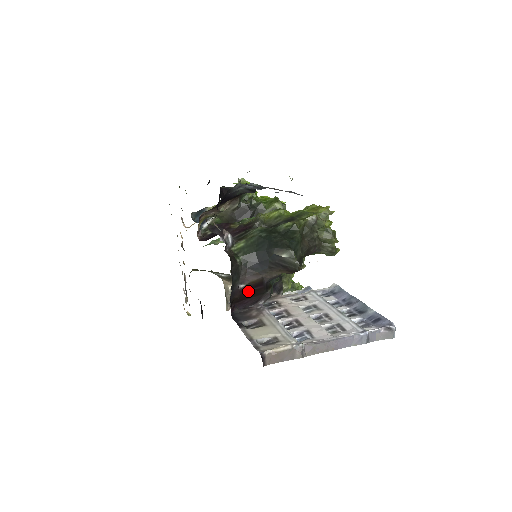
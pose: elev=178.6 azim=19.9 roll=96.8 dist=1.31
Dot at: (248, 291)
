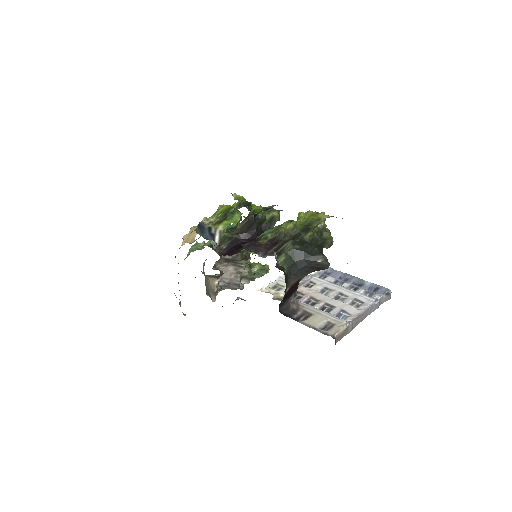
Dot at: (289, 292)
